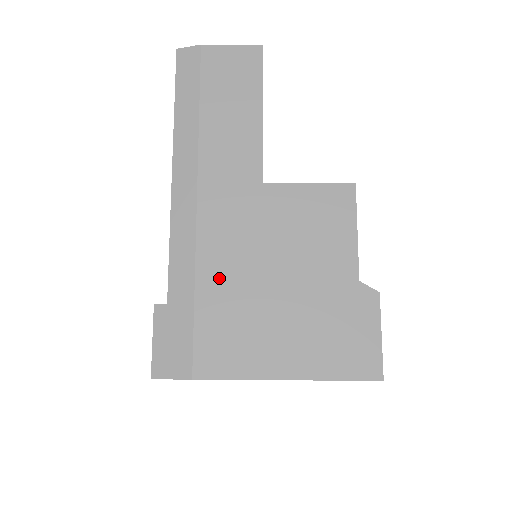
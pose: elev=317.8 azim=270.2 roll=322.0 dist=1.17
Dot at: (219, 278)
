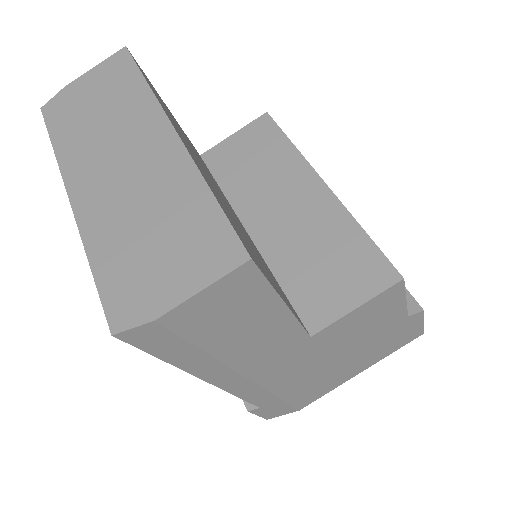
Dot at: (297, 385)
